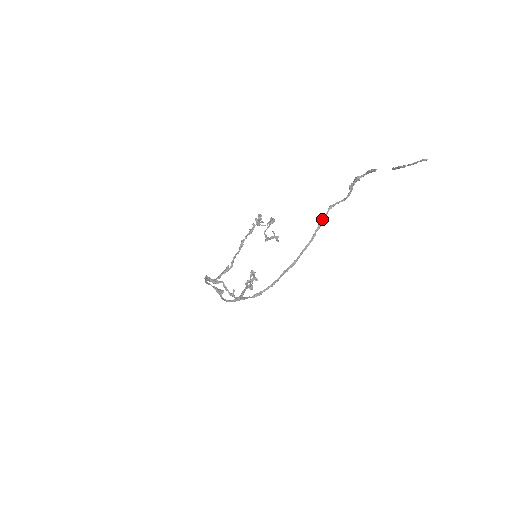
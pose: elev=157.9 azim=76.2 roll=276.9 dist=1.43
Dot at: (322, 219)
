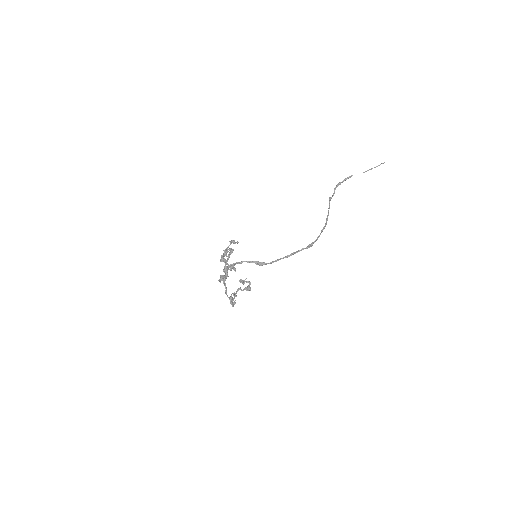
Dot at: (329, 203)
